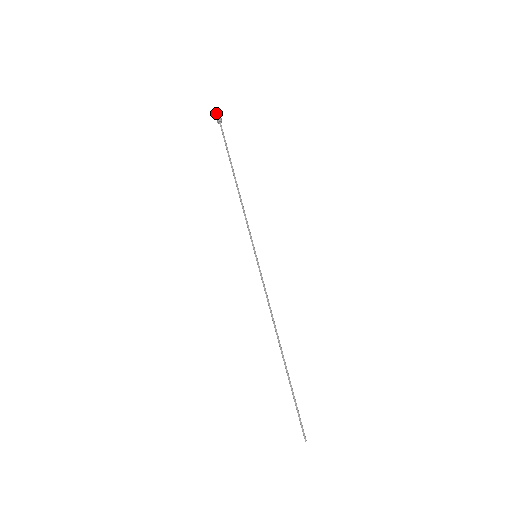
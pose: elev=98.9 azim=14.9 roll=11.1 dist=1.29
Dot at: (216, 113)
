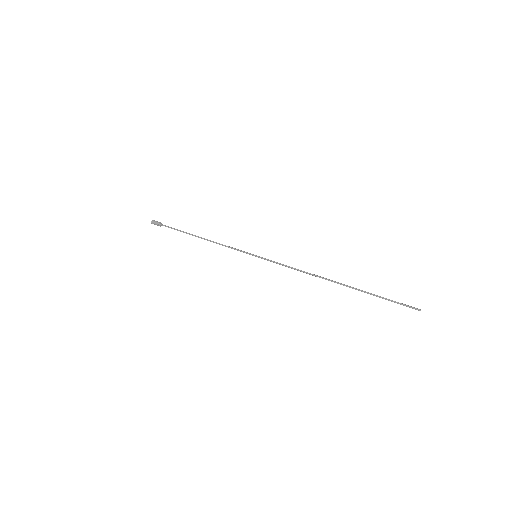
Dot at: (154, 222)
